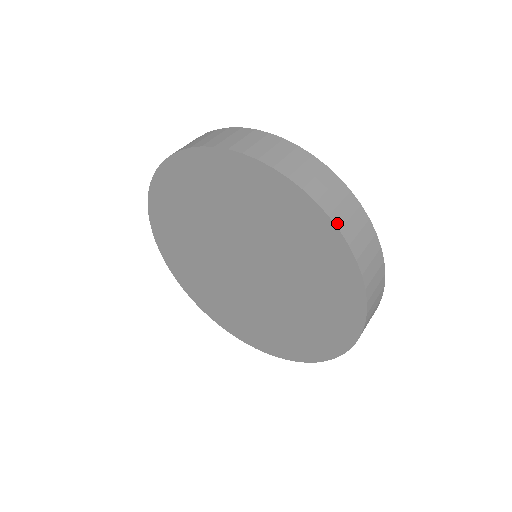
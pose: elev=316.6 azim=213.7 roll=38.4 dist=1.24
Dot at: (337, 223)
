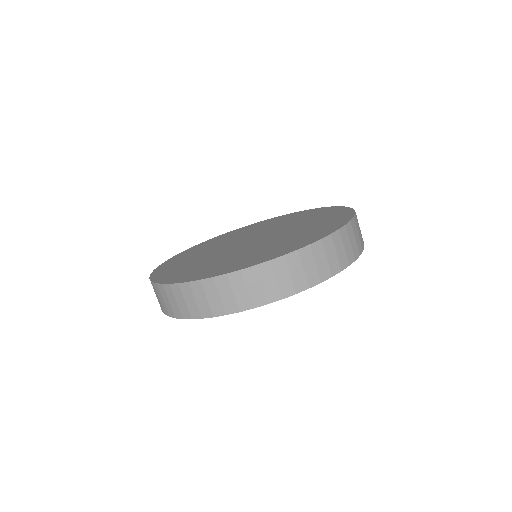
Dot at: (290, 293)
